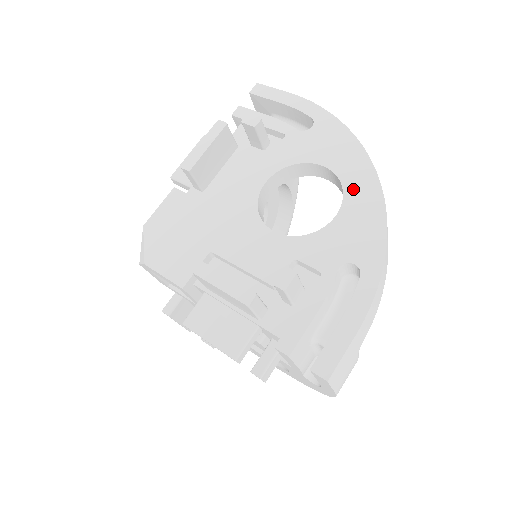
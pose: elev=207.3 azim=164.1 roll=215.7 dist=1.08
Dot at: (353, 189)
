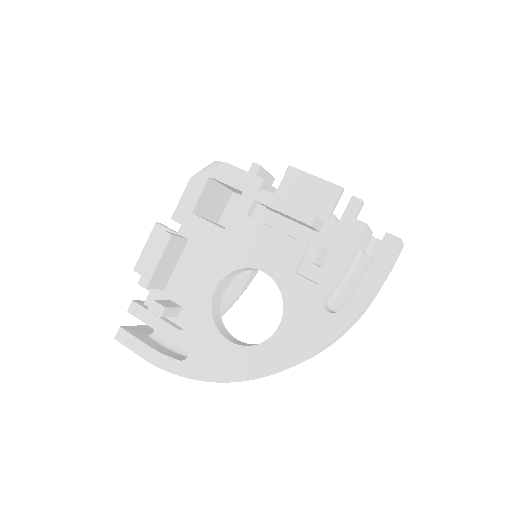
Dot at: occluded
